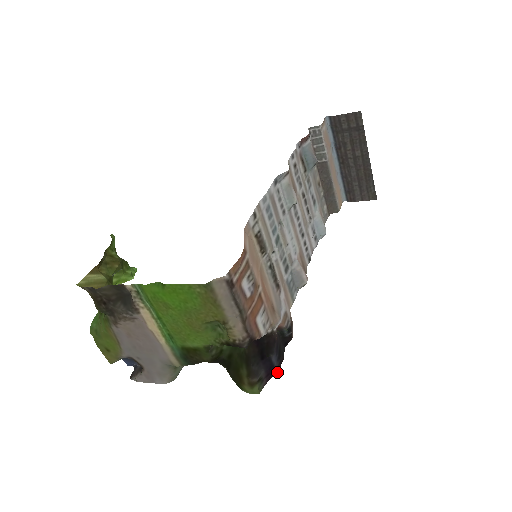
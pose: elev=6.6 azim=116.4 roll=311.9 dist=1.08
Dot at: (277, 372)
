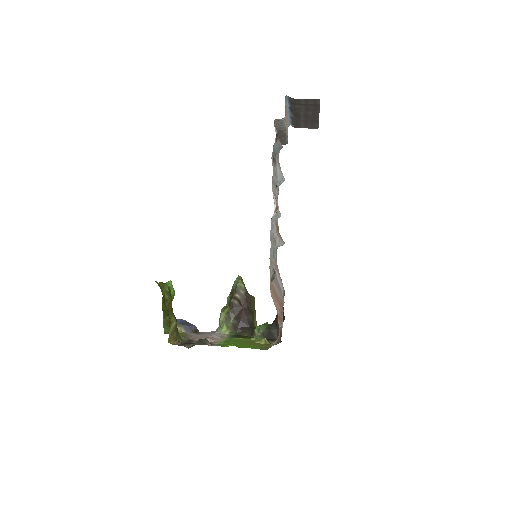
Dot at: occluded
